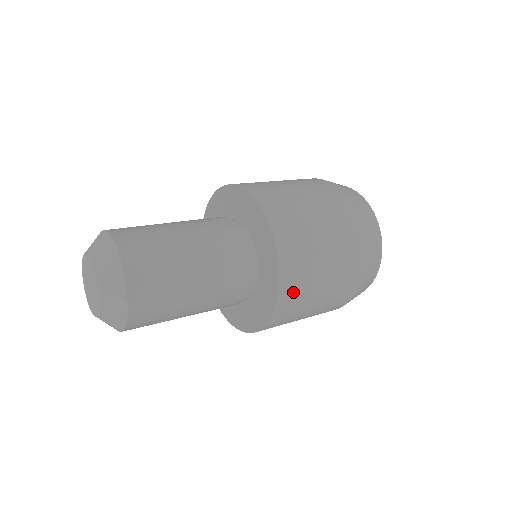
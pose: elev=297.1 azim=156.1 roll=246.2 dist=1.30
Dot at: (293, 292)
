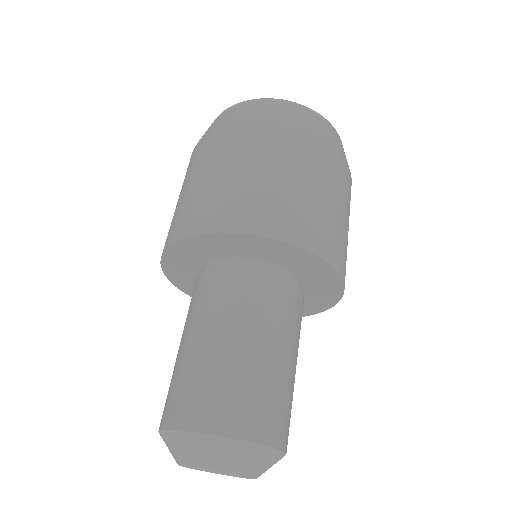
Dot at: (342, 258)
